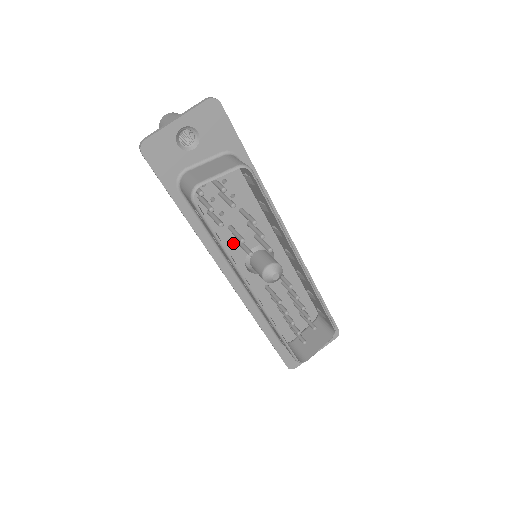
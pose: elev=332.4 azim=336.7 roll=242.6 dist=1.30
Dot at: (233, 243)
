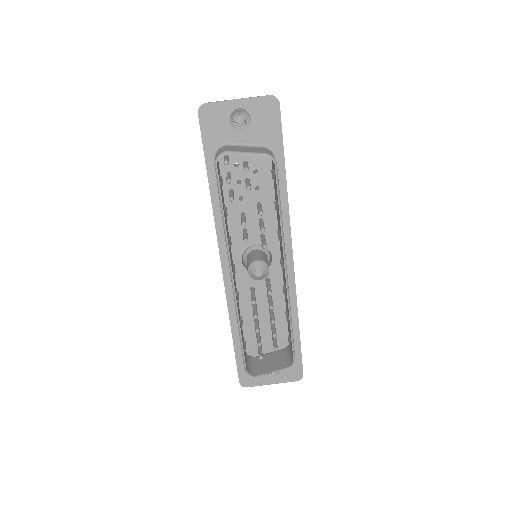
Dot at: (240, 230)
